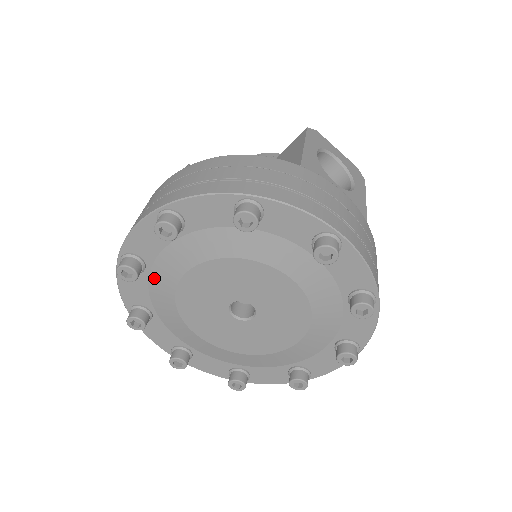
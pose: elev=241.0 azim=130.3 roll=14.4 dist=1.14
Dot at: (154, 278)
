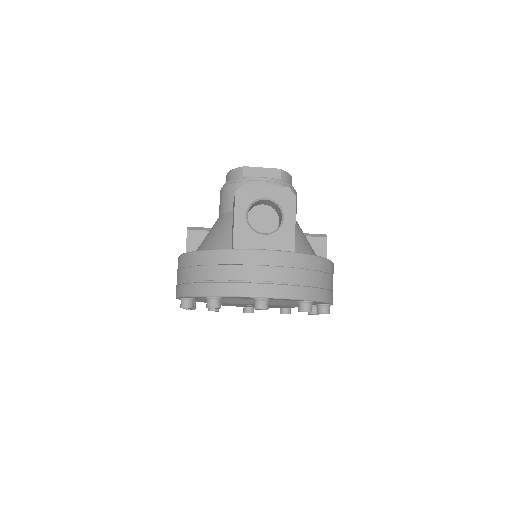
Dot at: occluded
